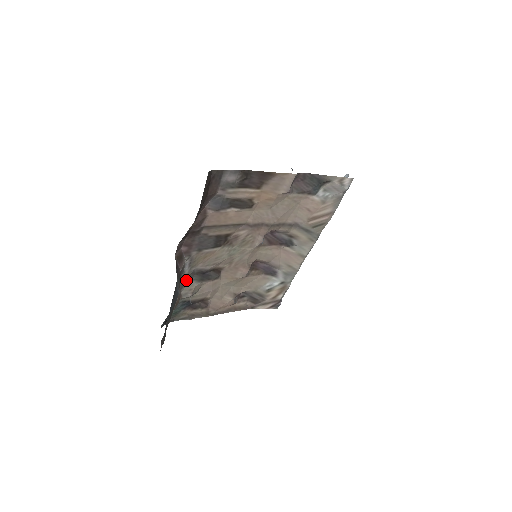
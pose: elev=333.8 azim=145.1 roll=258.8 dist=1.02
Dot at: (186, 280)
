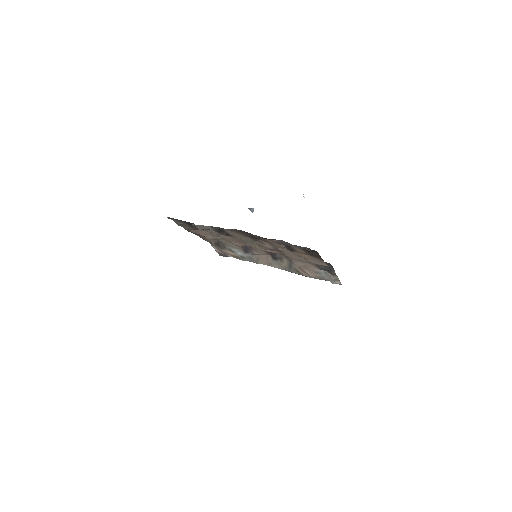
Dot at: (211, 227)
